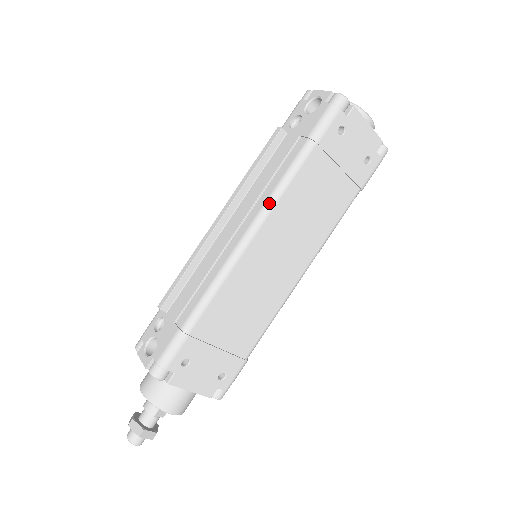
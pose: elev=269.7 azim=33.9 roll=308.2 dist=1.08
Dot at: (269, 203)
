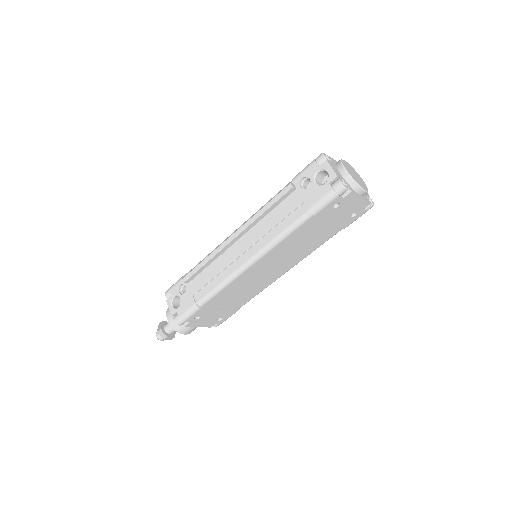
Dot at: (269, 246)
